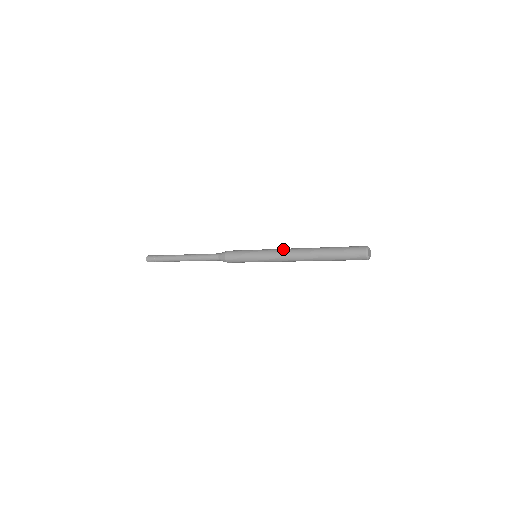
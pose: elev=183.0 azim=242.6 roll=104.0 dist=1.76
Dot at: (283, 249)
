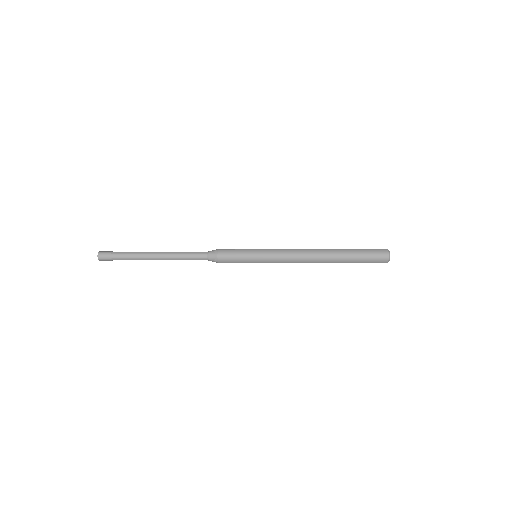
Dot at: occluded
